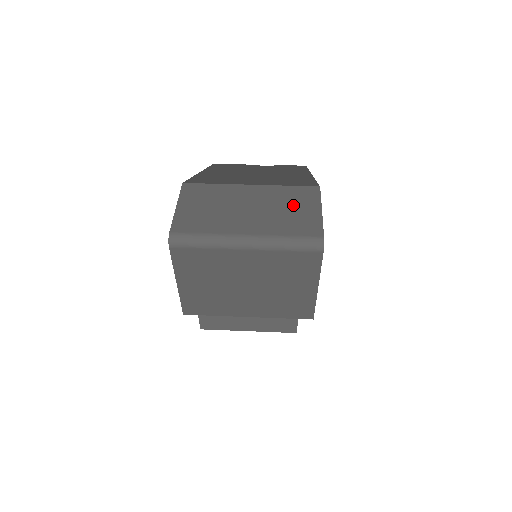
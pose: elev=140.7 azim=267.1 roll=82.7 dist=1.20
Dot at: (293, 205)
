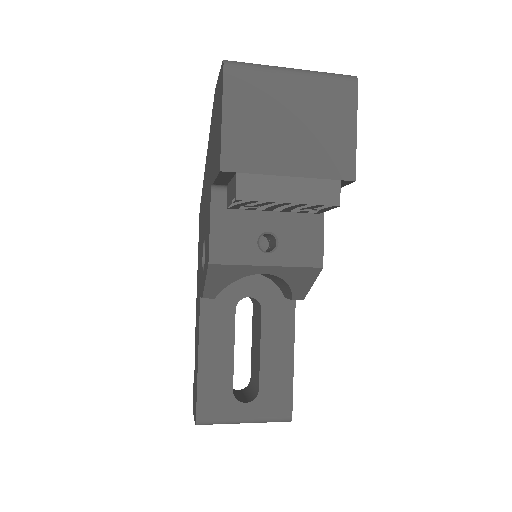
Dot at: occluded
